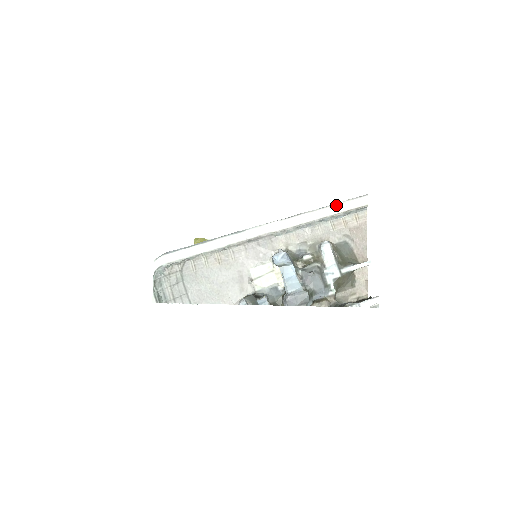
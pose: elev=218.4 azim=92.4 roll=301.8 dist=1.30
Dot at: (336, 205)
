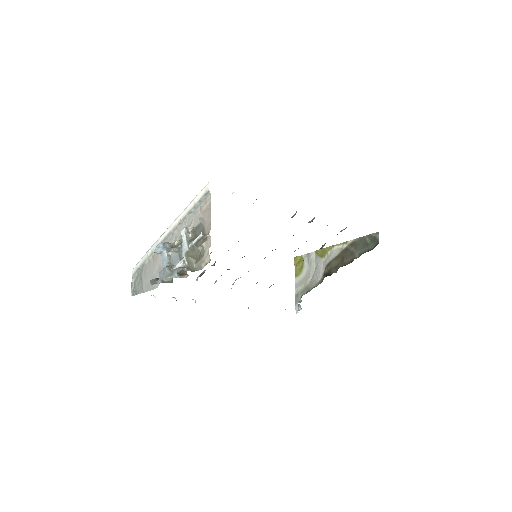
Dot at: (195, 198)
